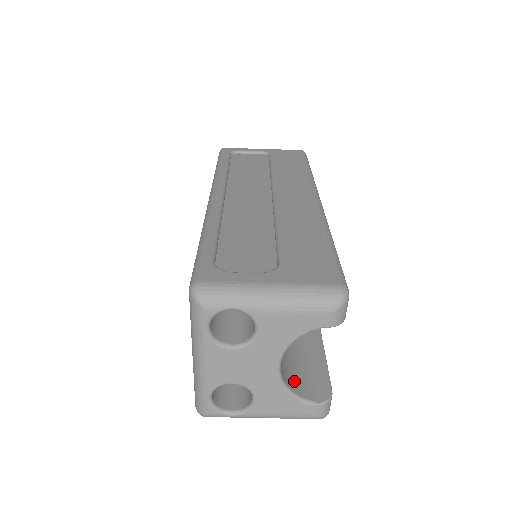
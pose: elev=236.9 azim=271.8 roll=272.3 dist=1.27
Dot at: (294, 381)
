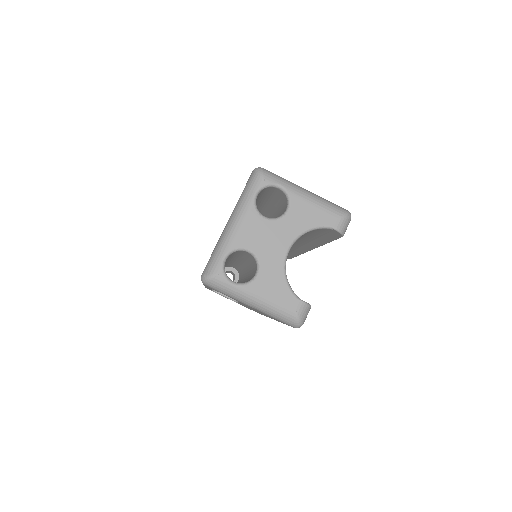
Dot at: occluded
